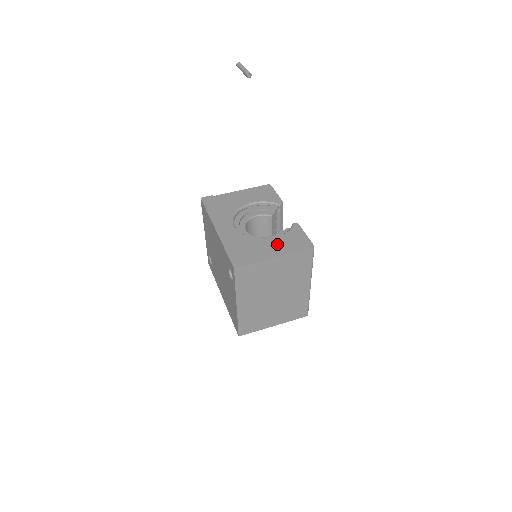
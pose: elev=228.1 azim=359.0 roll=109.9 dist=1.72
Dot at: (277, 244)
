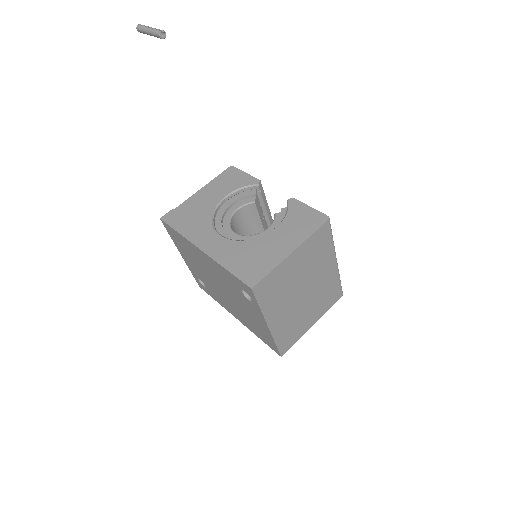
Dot at: (284, 234)
